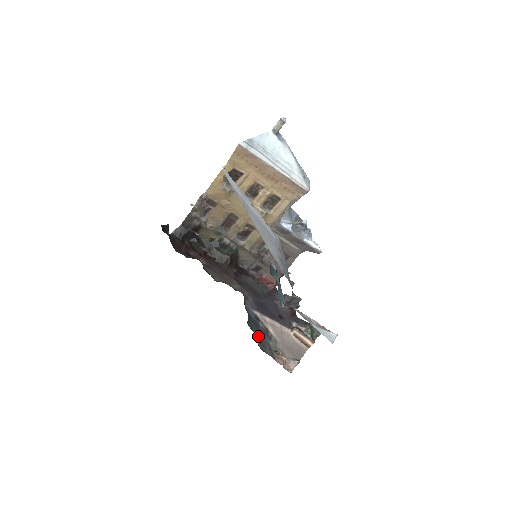
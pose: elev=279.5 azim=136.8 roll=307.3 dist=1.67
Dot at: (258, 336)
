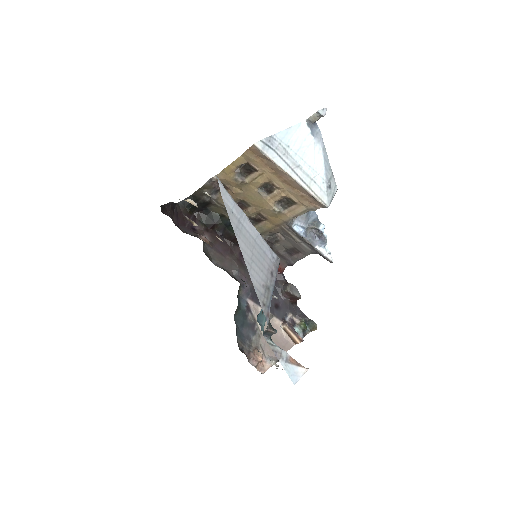
Dot at: (241, 330)
